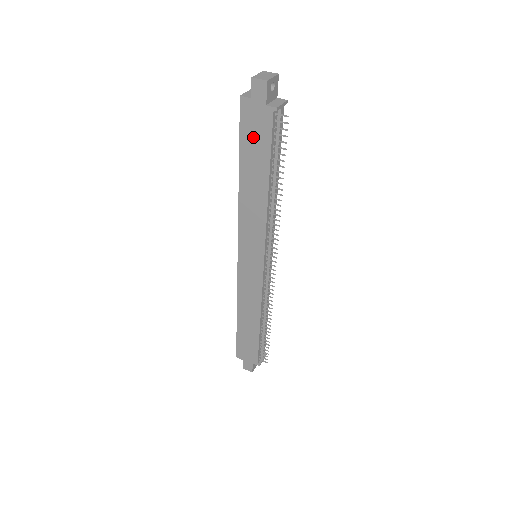
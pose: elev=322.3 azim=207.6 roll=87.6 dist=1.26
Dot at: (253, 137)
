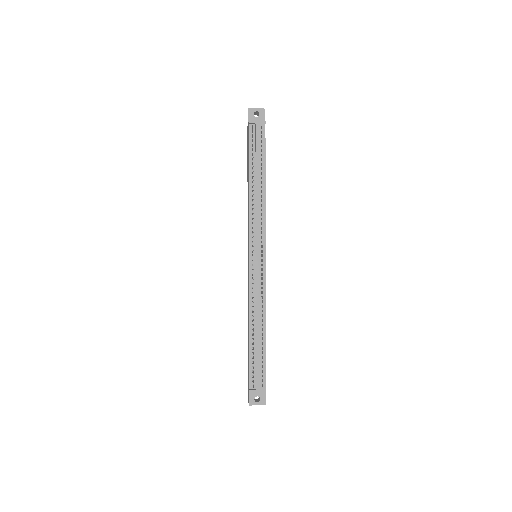
Dot at: occluded
